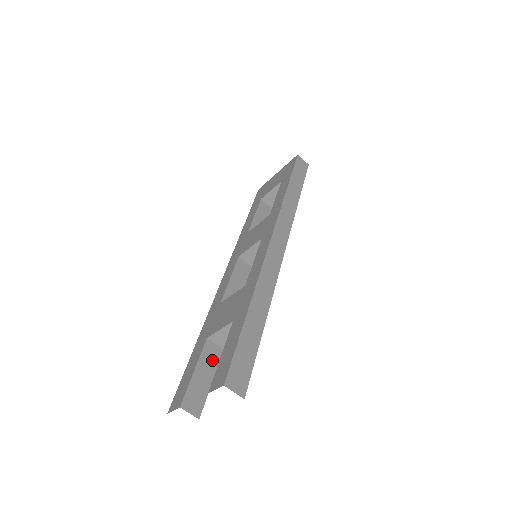
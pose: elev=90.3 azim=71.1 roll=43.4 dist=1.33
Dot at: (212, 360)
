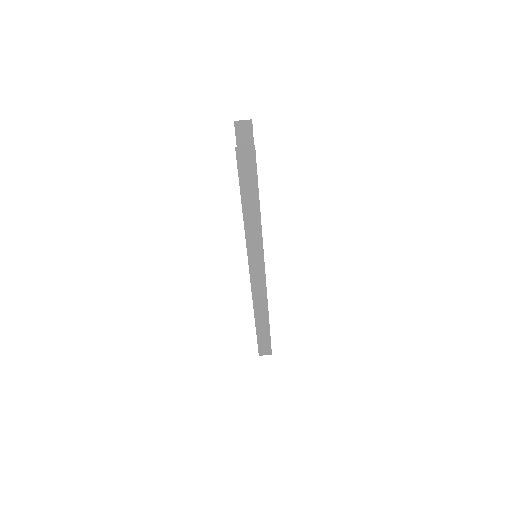
Dot at: occluded
